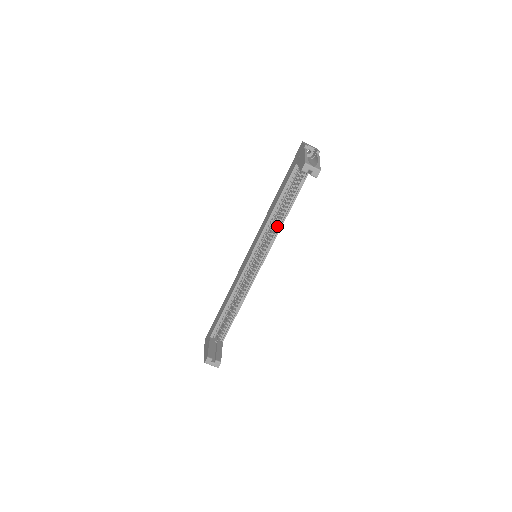
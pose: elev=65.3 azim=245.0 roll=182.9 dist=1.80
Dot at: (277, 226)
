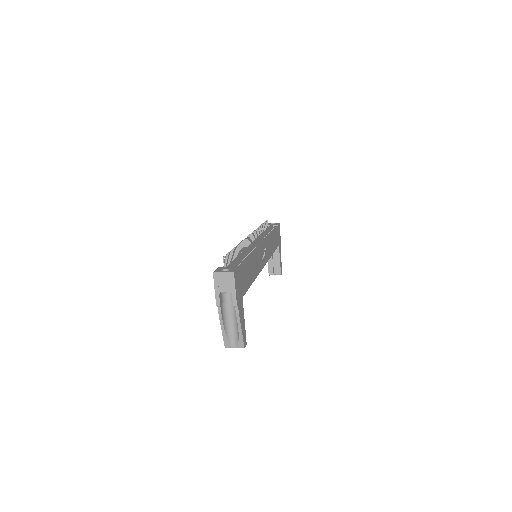
Dot at: occluded
